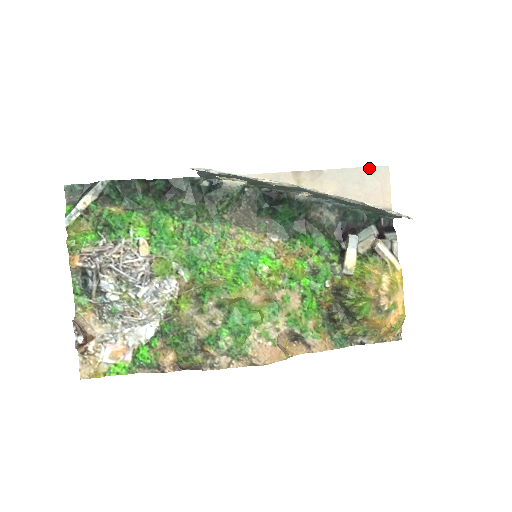
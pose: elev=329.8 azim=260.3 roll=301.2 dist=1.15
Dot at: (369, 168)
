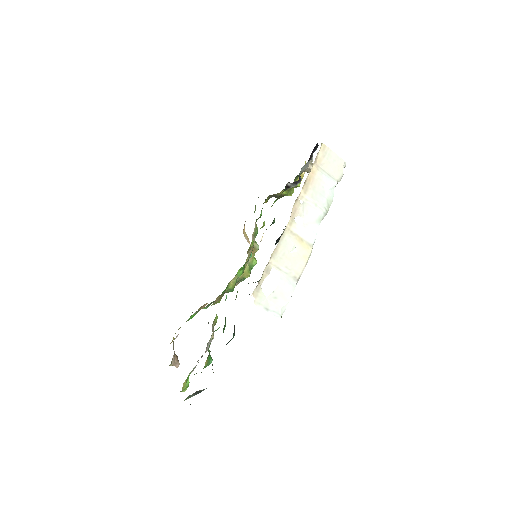
Dot at: occluded
